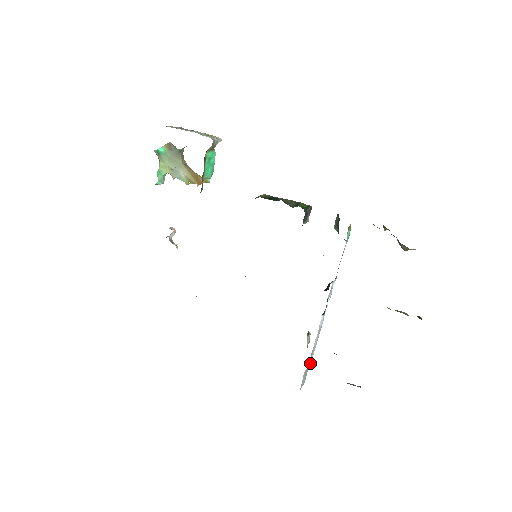
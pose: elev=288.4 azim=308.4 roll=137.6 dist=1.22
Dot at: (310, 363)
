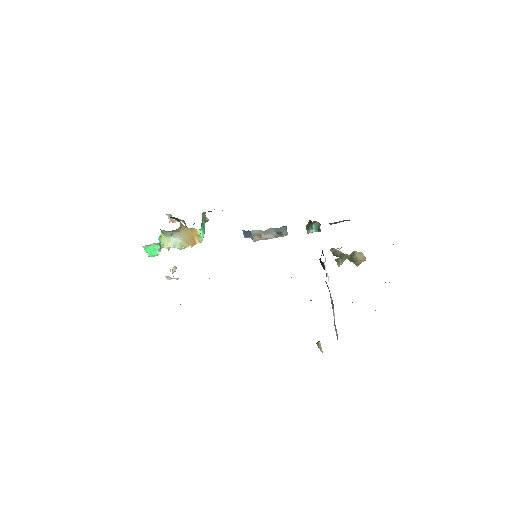
Dot at: (334, 320)
